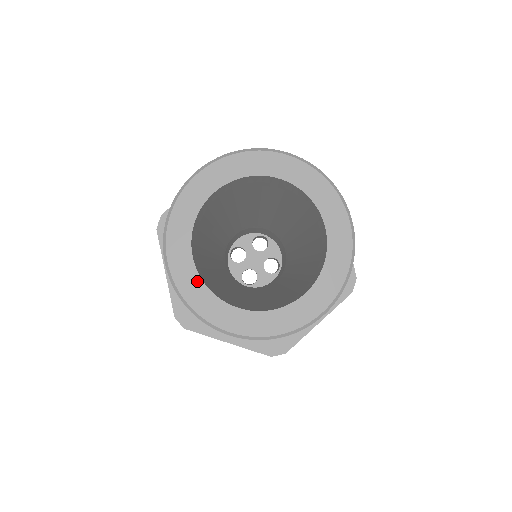
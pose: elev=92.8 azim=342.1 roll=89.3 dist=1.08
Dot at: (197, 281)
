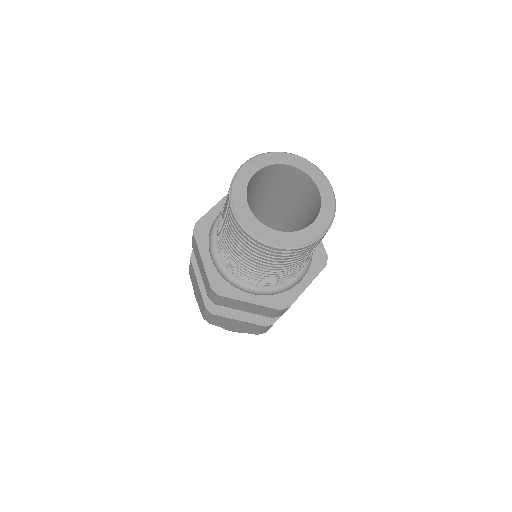
Dot at: (247, 180)
